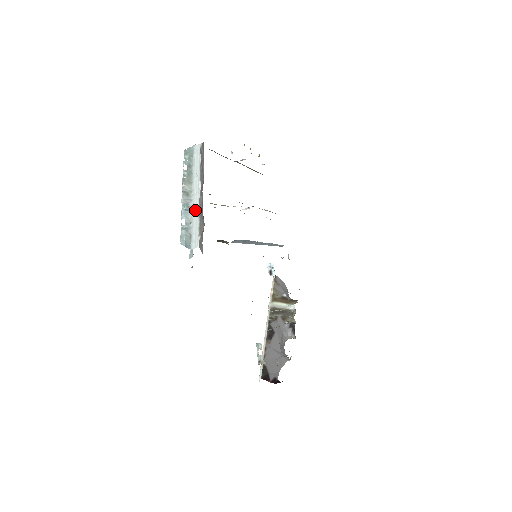
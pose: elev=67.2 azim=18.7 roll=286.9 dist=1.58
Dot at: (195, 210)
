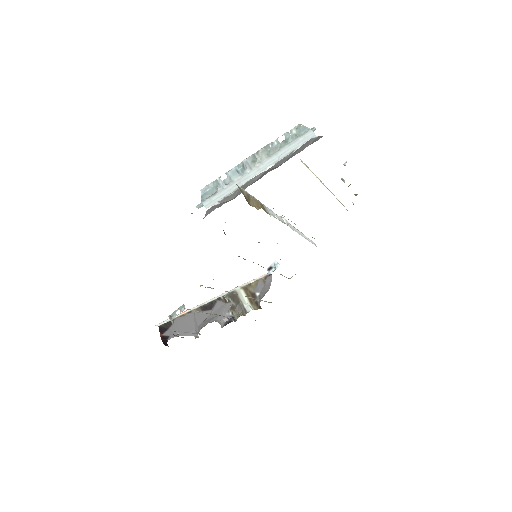
Dot at: (242, 180)
